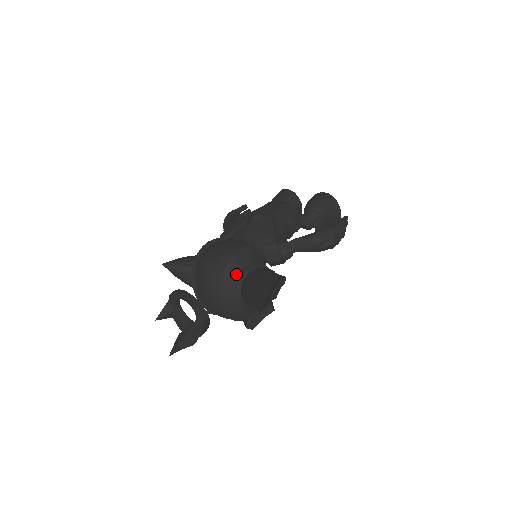
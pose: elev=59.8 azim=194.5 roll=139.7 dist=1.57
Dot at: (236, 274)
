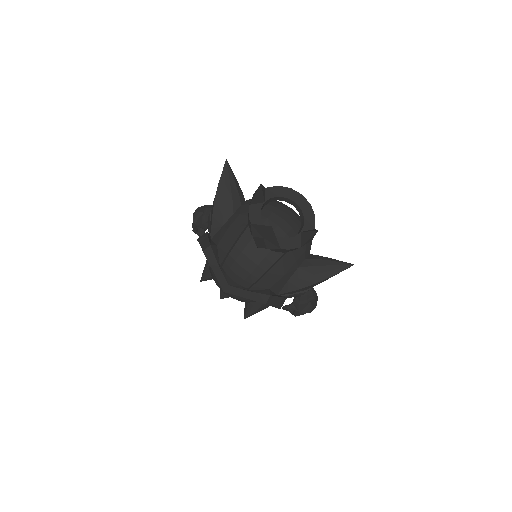
Dot at: (311, 243)
